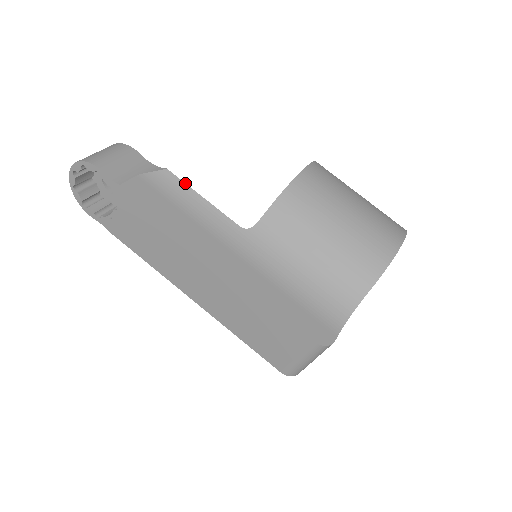
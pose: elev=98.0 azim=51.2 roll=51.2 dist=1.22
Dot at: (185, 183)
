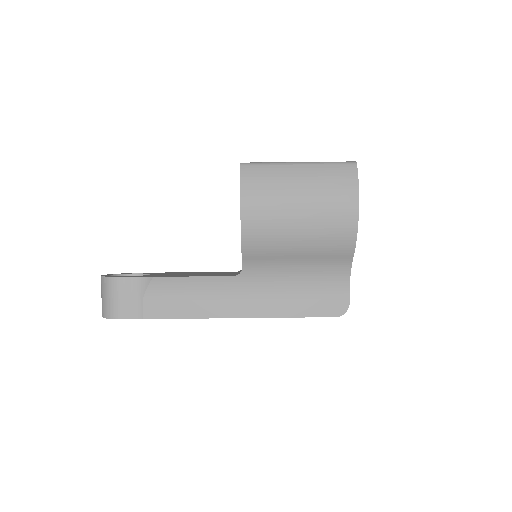
Dot at: (173, 277)
